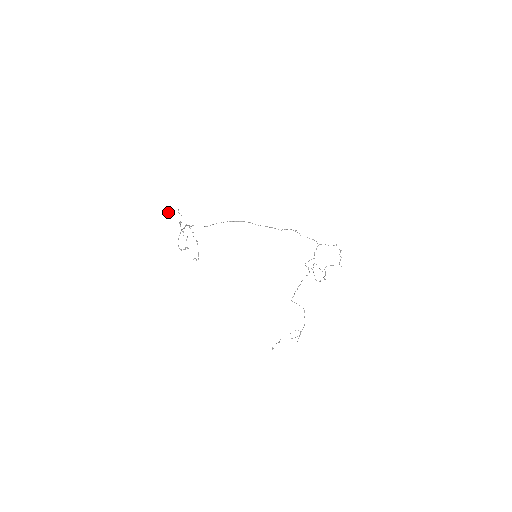
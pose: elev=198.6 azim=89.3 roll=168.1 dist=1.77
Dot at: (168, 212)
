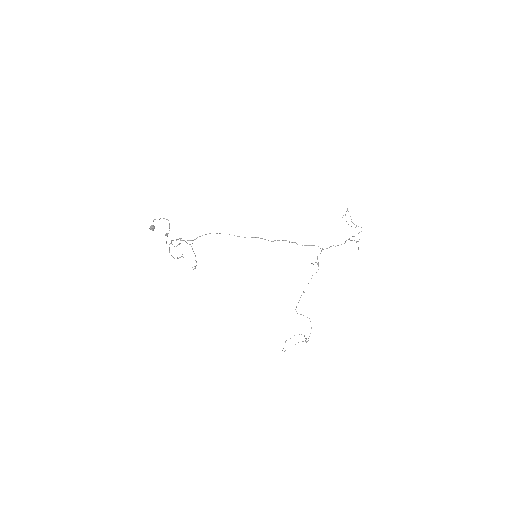
Dot at: (150, 228)
